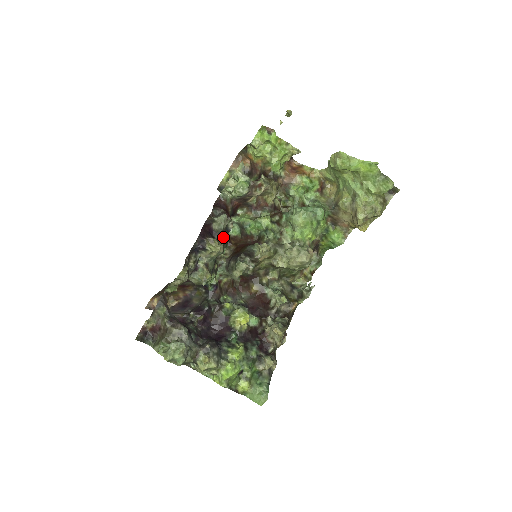
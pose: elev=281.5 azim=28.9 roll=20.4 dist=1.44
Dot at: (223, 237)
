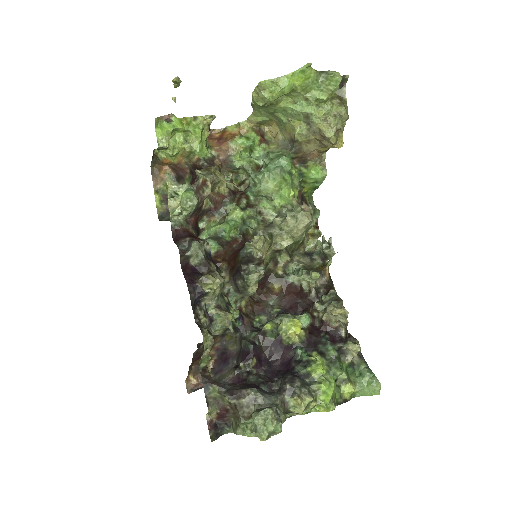
Dot at: (211, 265)
